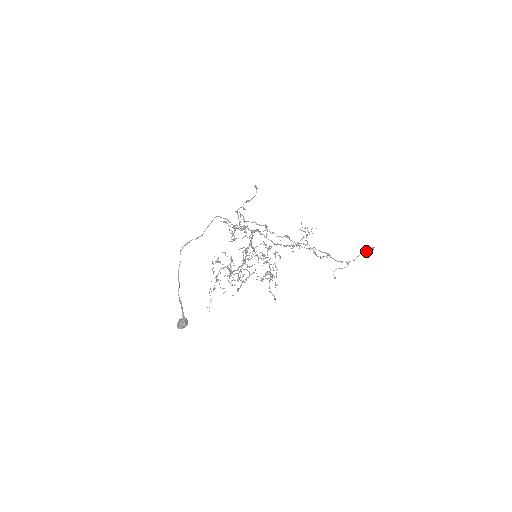
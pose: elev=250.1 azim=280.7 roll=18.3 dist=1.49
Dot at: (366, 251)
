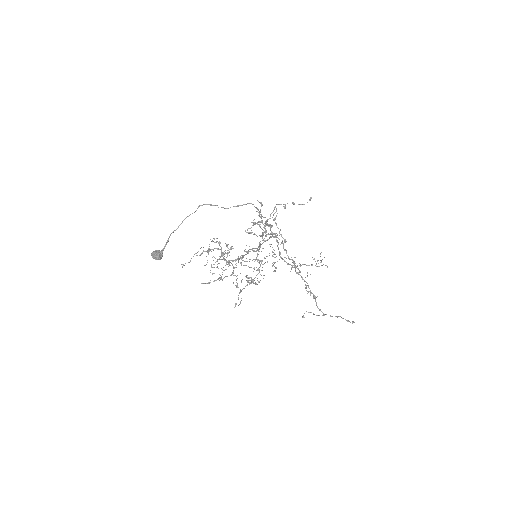
Dot at: occluded
